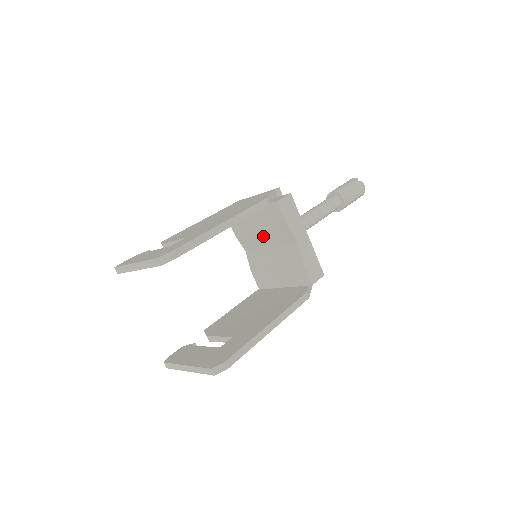
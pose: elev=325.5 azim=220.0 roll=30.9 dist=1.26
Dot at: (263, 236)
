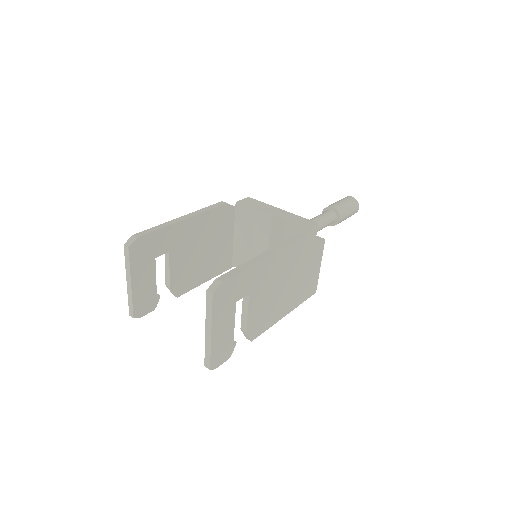
Dot at: (256, 244)
